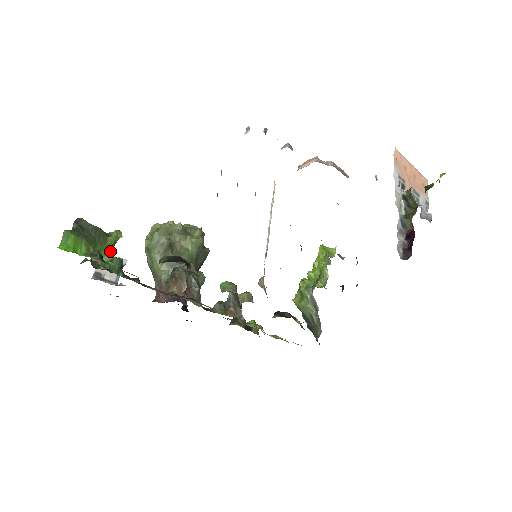
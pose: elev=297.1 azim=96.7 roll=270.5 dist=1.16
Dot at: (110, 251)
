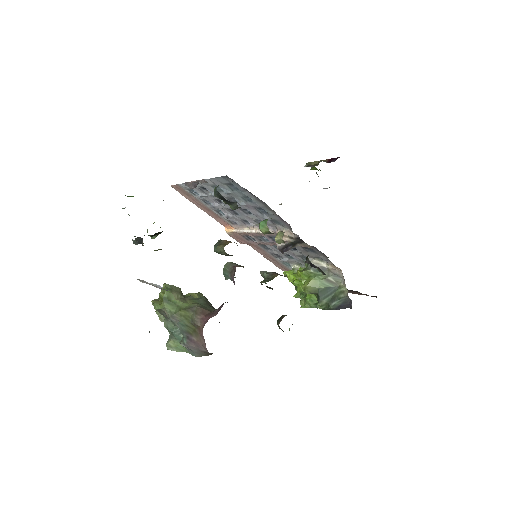
Dot at: occluded
